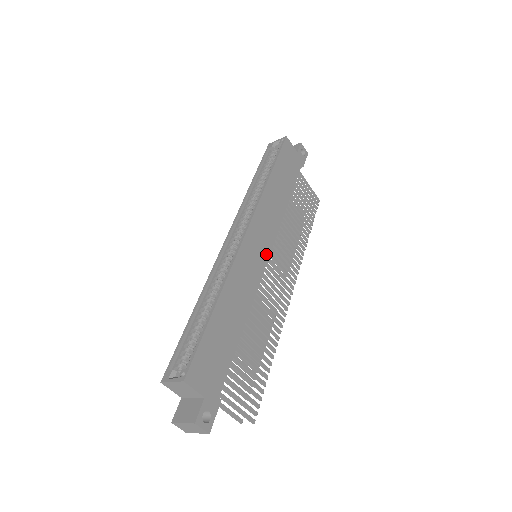
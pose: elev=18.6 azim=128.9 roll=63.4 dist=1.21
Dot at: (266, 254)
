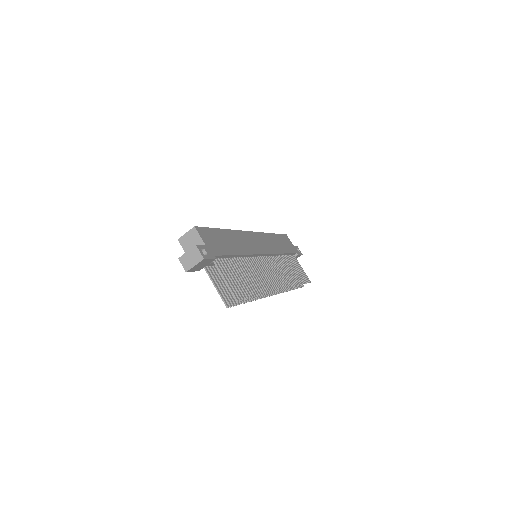
Dot at: (263, 251)
